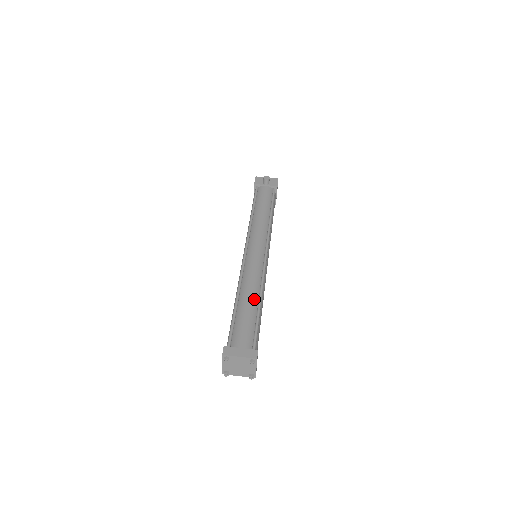
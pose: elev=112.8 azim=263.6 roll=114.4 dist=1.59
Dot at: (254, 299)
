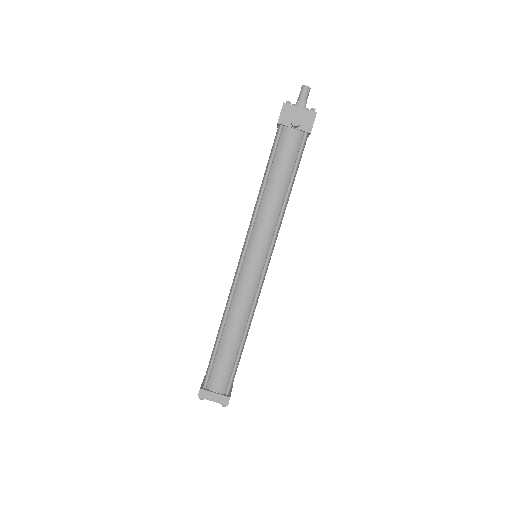
Dot at: (238, 336)
